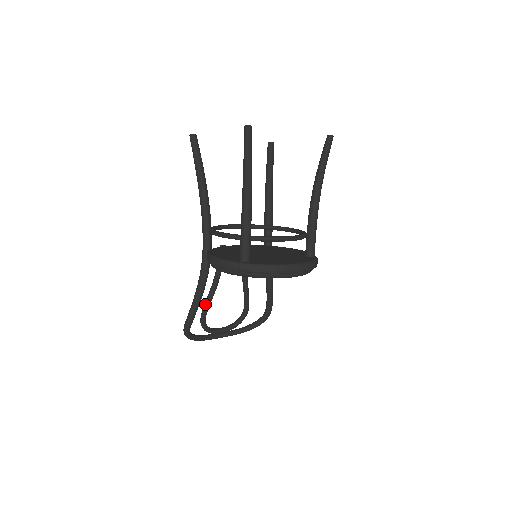
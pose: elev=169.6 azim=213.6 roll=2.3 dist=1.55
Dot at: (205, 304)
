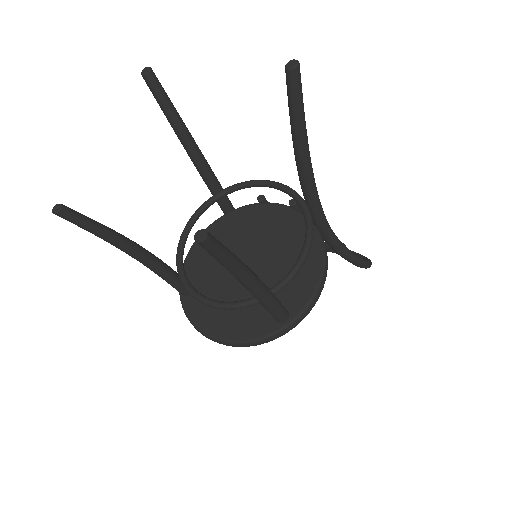
Dot at: occluded
